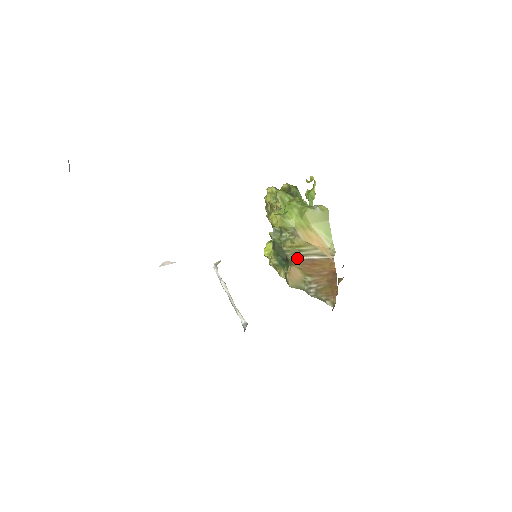
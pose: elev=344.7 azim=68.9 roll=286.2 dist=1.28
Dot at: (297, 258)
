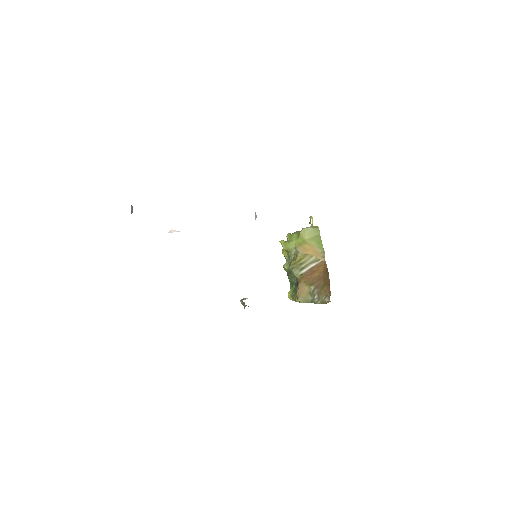
Dot at: (301, 273)
